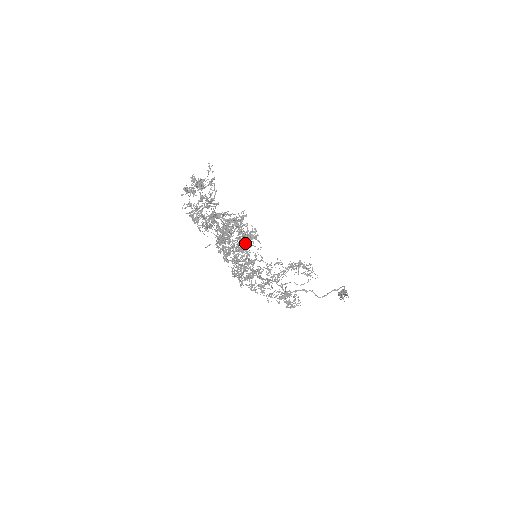
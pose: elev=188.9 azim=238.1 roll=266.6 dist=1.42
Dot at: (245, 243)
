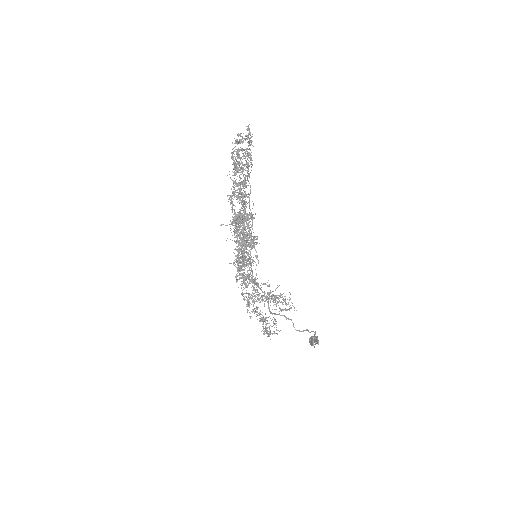
Dot at: occluded
